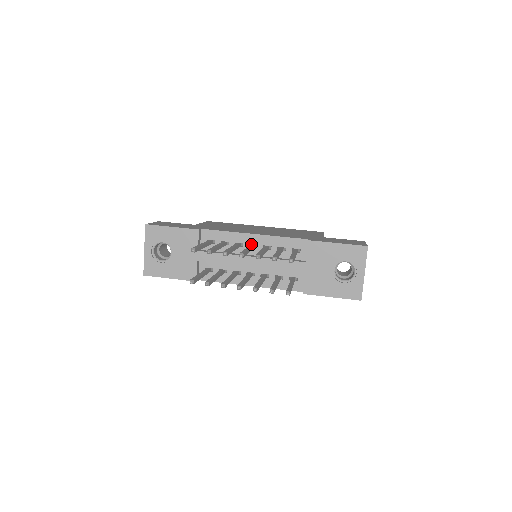
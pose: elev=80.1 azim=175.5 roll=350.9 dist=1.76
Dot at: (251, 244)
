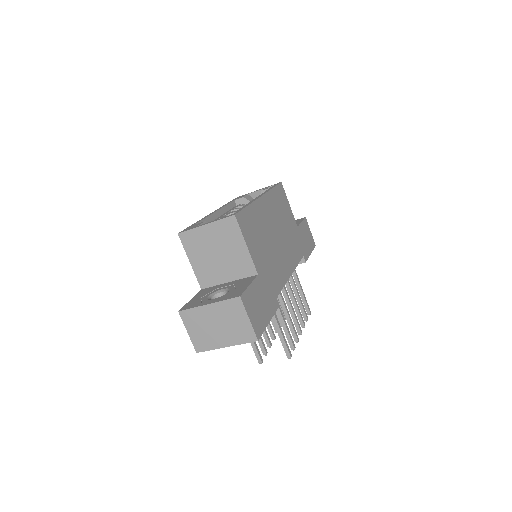
Dot at: occluded
